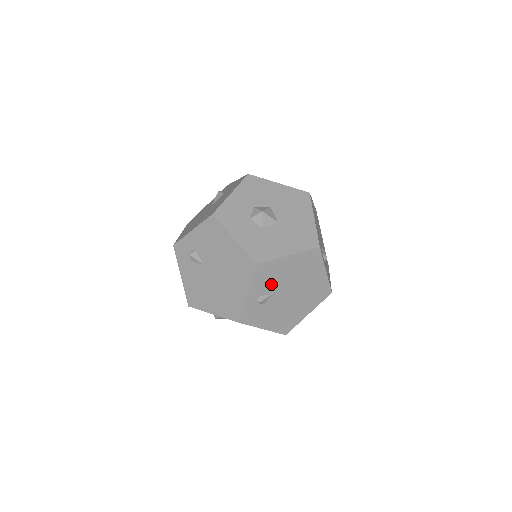
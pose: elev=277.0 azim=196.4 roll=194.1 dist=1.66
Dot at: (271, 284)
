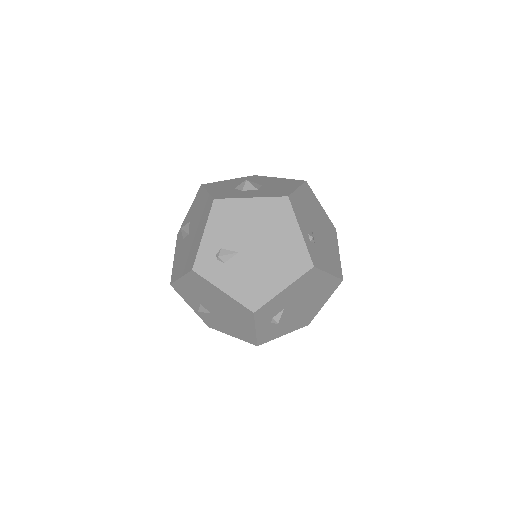
Dot at: (306, 220)
